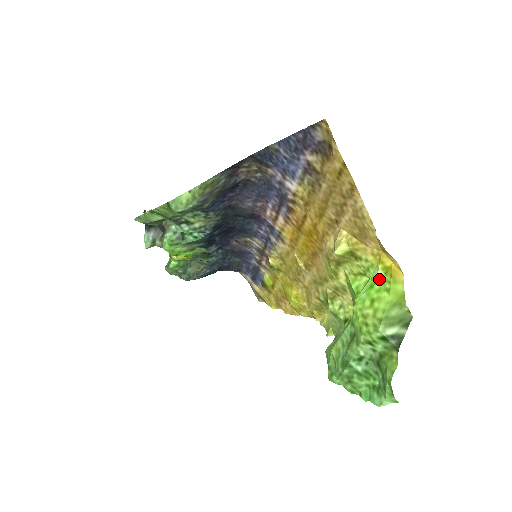
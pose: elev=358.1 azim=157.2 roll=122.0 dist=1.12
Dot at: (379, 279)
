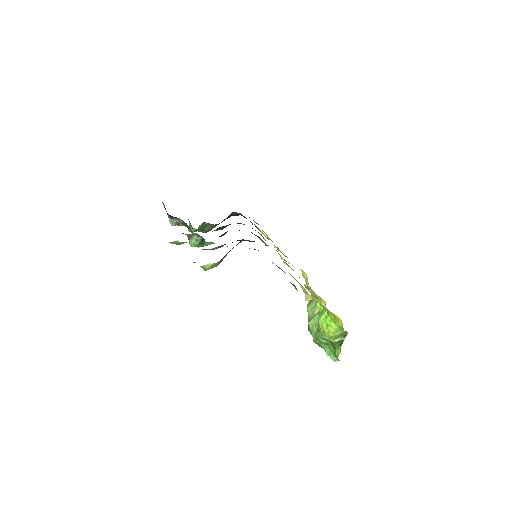
Dot at: (330, 316)
